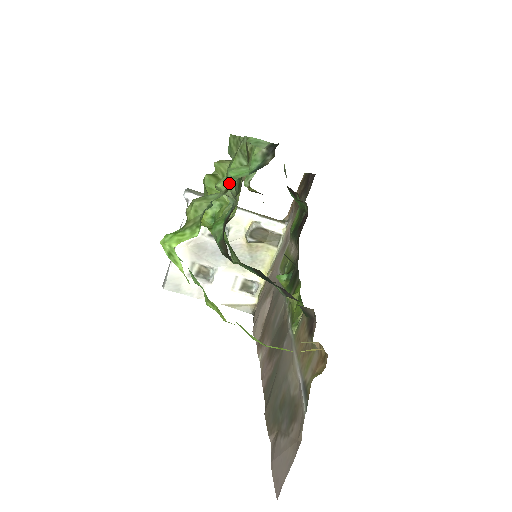
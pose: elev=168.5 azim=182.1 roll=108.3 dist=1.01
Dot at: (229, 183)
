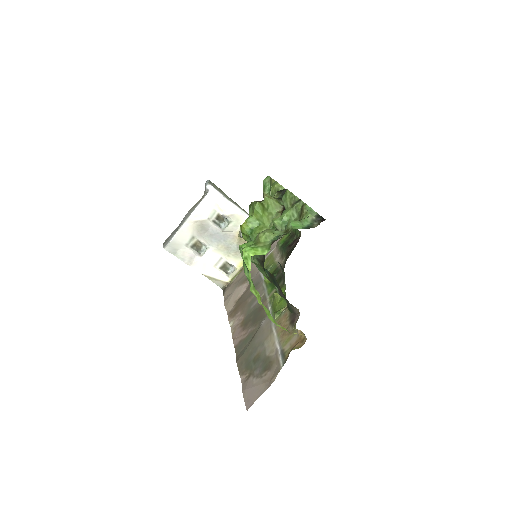
Dot at: (288, 228)
